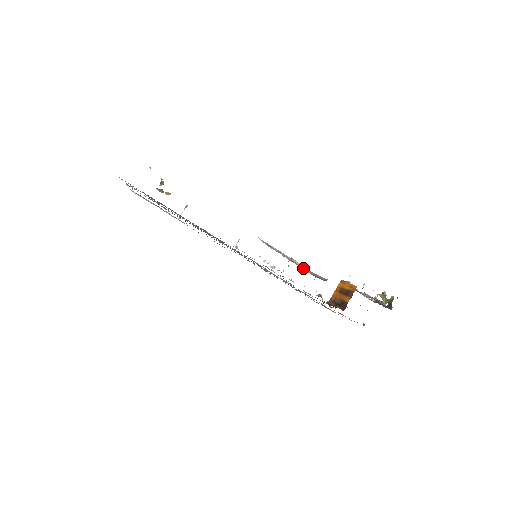
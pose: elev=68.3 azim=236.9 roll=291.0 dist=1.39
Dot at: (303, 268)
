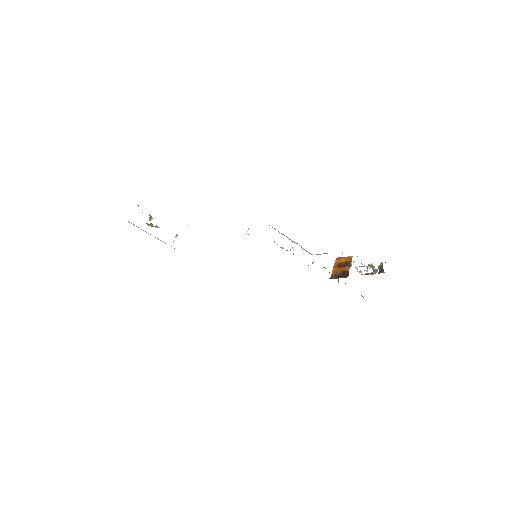
Dot at: occluded
